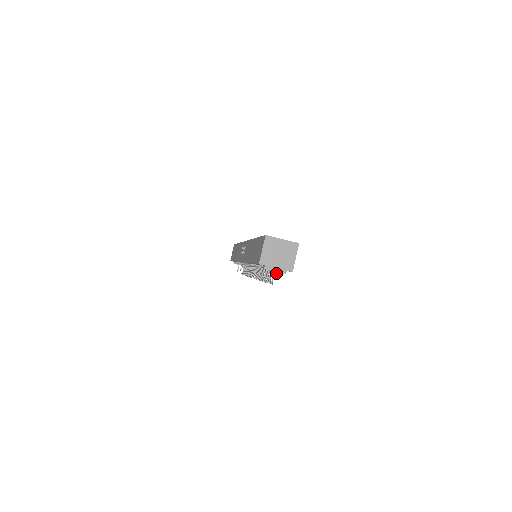
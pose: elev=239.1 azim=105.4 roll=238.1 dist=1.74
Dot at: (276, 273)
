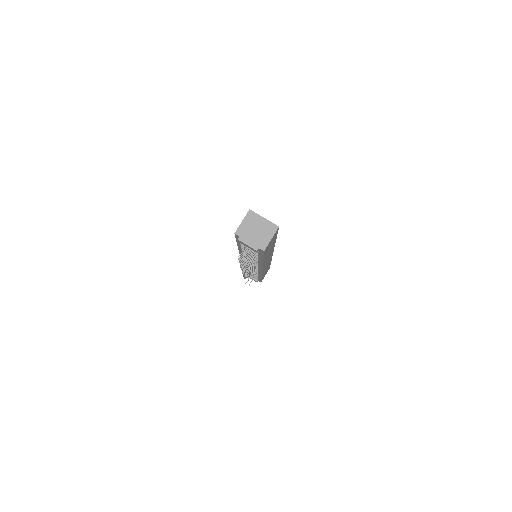
Dot at: (250, 251)
